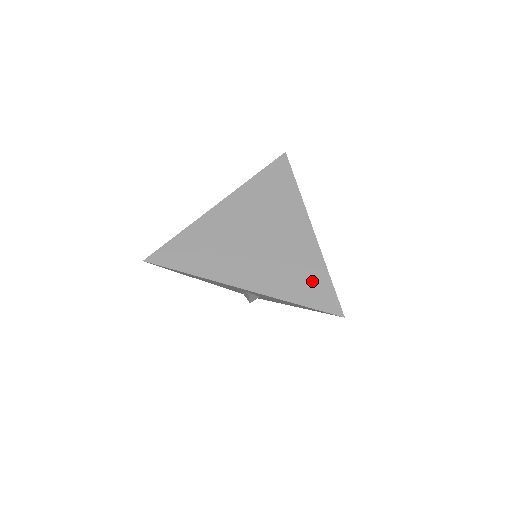
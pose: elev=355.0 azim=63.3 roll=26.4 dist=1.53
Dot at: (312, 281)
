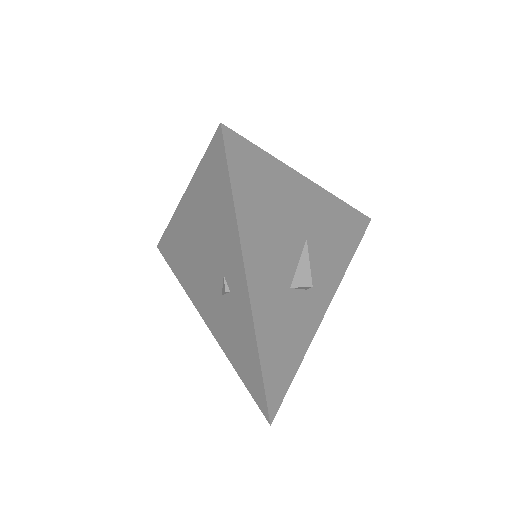
Dot at: occluded
